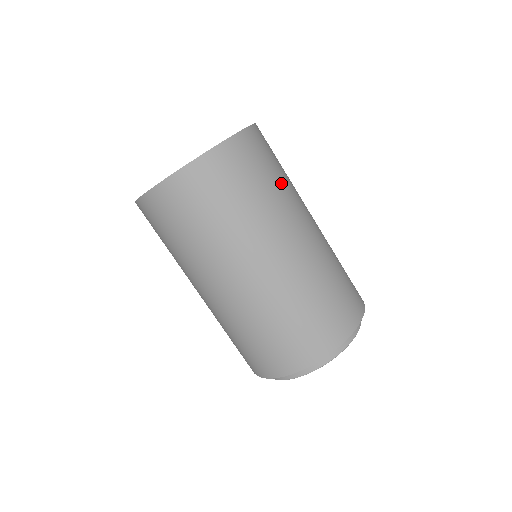
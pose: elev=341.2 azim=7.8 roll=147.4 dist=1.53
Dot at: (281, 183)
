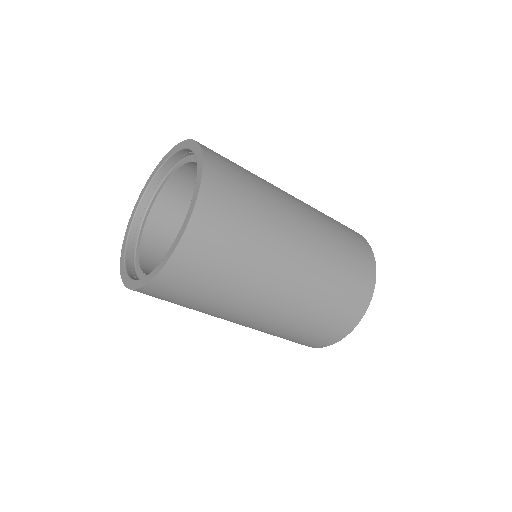
Dot at: occluded
